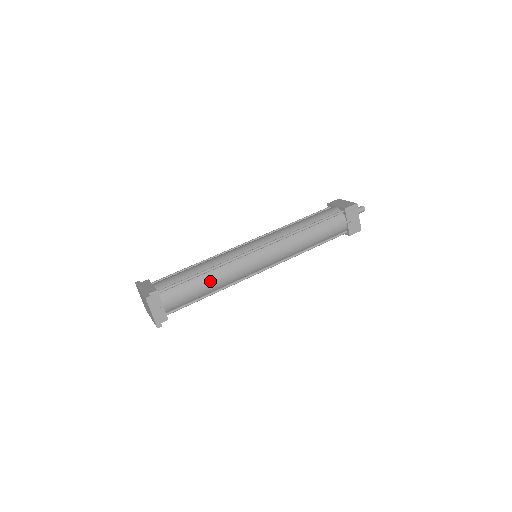
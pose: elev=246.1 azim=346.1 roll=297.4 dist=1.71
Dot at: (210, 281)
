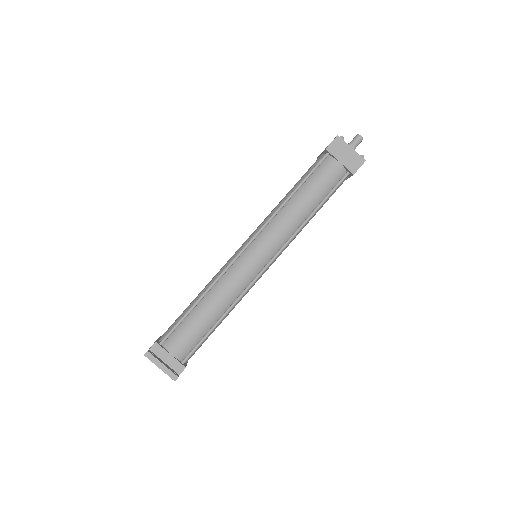
Dot at: (209, 307)
